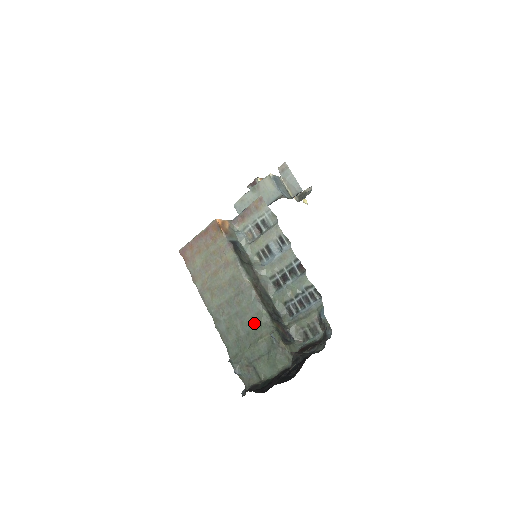
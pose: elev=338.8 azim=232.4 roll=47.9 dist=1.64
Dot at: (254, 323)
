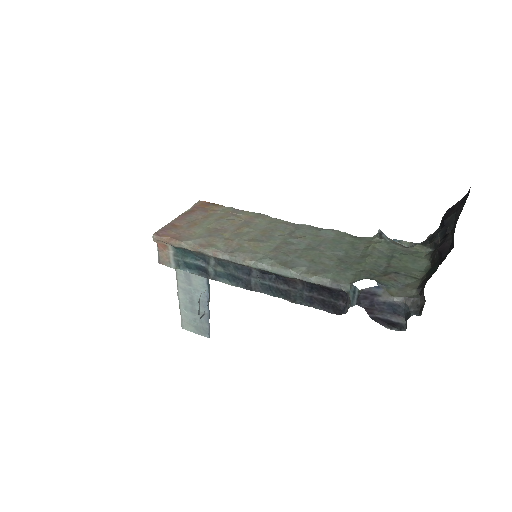
Dot at: (343, 242)
